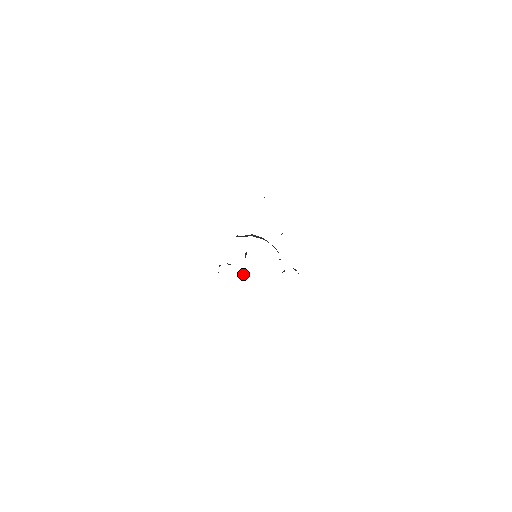
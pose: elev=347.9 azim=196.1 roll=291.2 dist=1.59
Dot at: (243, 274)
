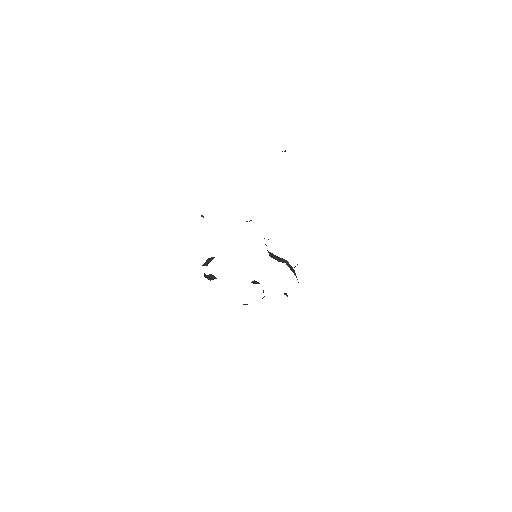
Dot at: occluded
